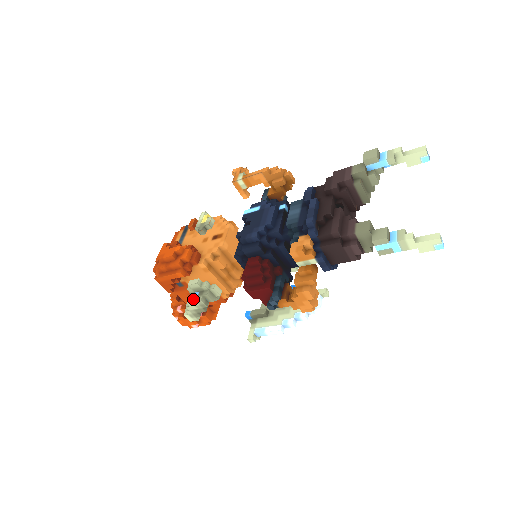
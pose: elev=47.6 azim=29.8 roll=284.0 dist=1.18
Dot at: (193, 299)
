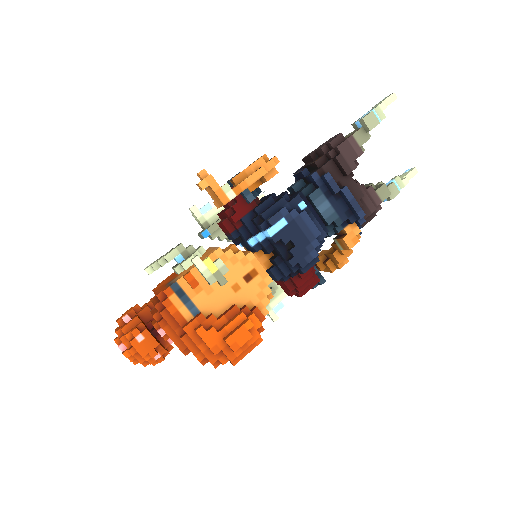
Dot at: occluded
